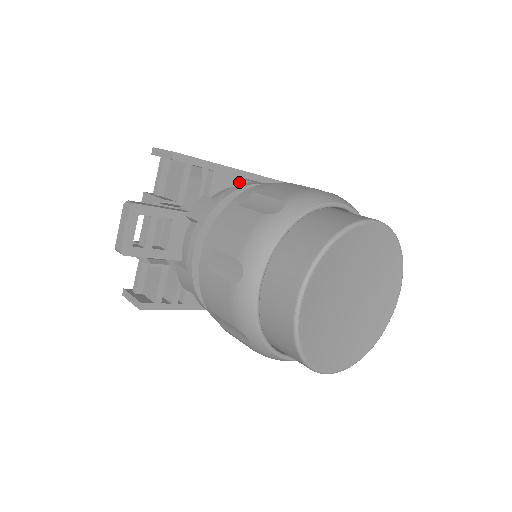
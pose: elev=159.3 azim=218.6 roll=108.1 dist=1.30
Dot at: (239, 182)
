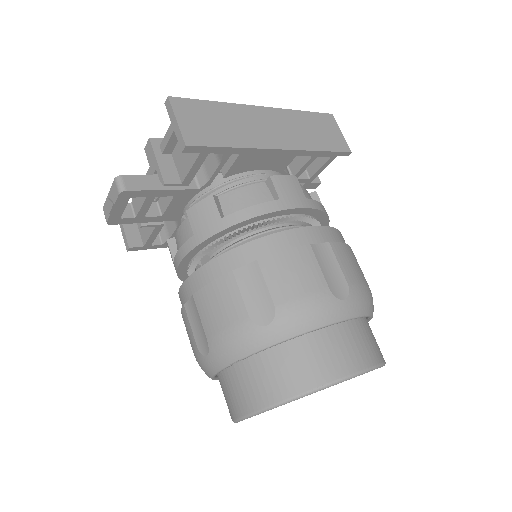
Dot at: (272, 159)
